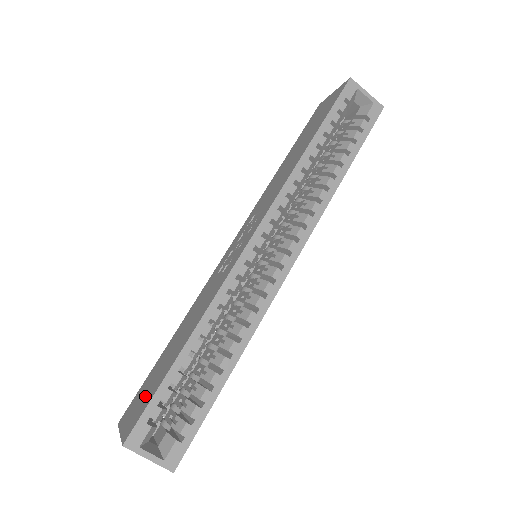
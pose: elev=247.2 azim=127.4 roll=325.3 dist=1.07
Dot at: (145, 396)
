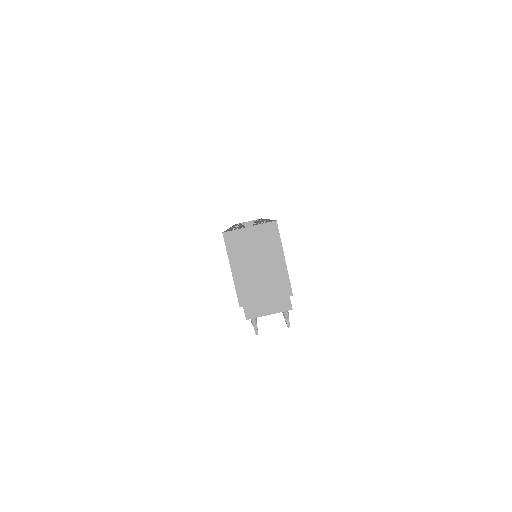
Dot at: occluded
